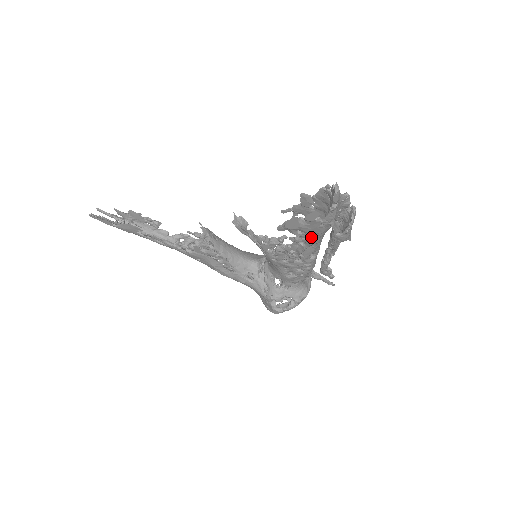
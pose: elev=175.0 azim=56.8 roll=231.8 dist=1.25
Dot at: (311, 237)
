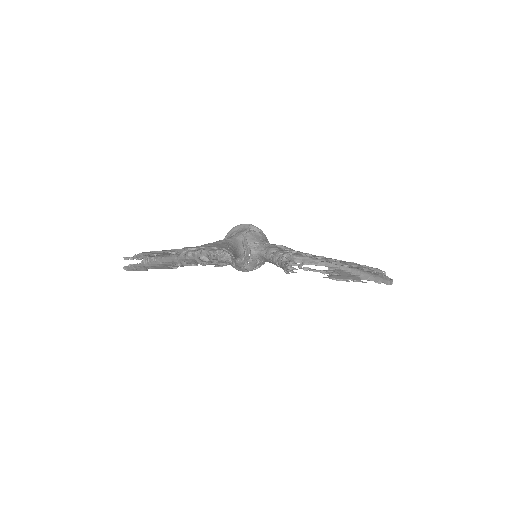
Dot at: occluded
